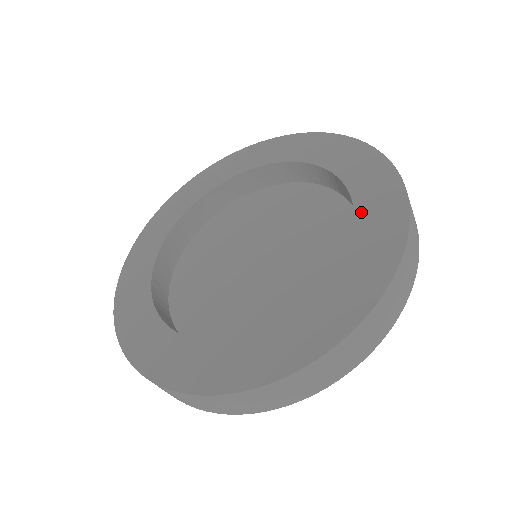
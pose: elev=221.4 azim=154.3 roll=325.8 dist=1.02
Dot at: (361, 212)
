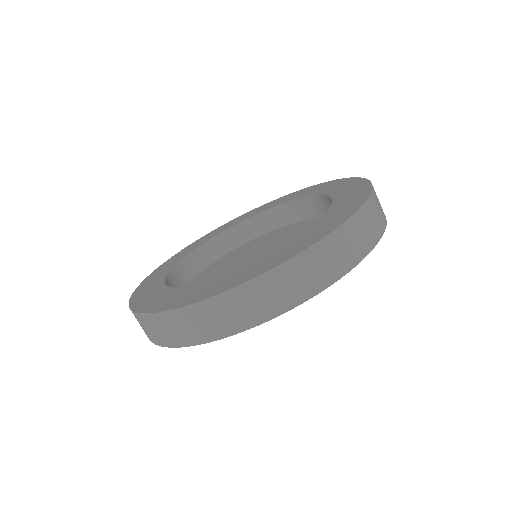
Dot at: (304, 195)
